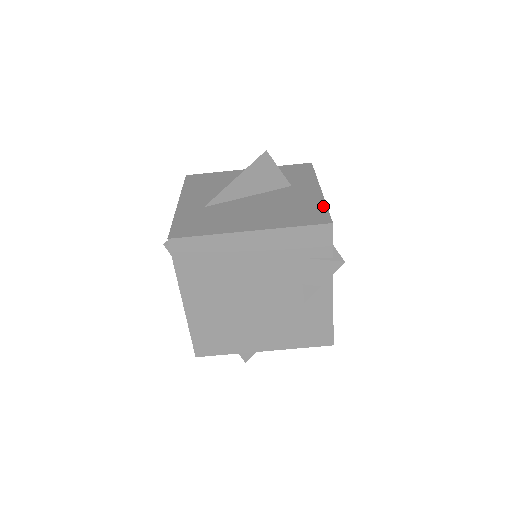
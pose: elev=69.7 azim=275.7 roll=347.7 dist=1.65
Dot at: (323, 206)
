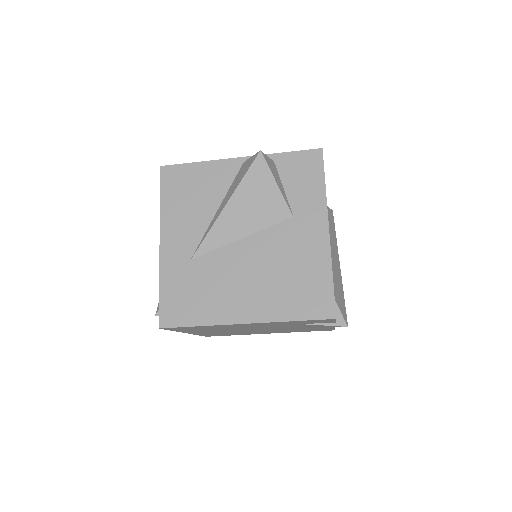
Dot at: (328, 277)
